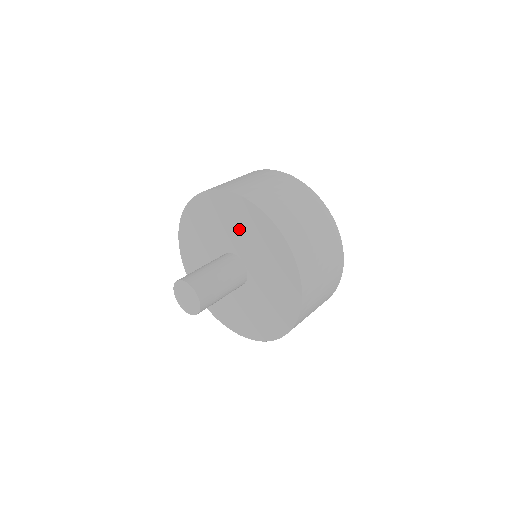
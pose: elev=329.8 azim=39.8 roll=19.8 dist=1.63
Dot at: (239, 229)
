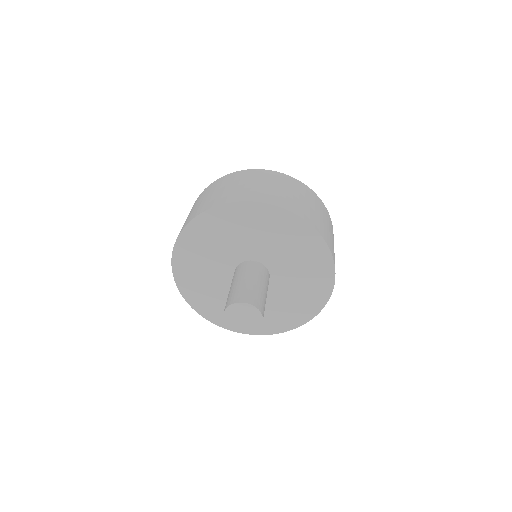
Dot at: (293, 256)
